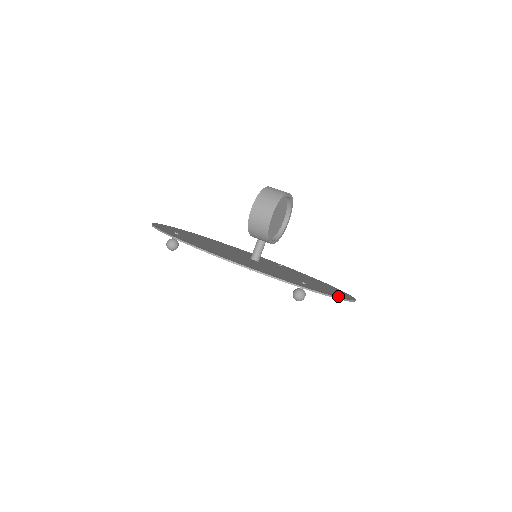
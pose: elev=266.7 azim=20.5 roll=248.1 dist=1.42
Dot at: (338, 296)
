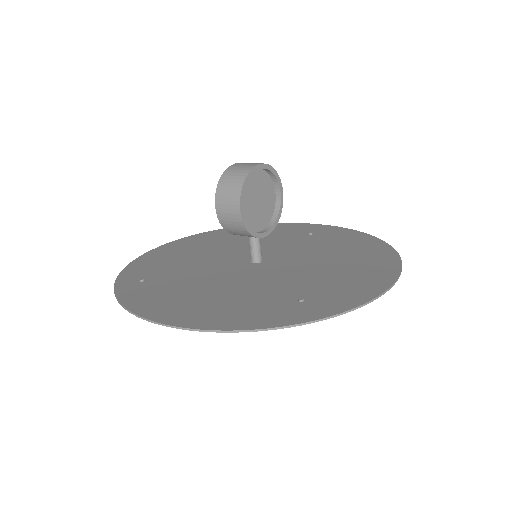
Dot at: (356, 300)
